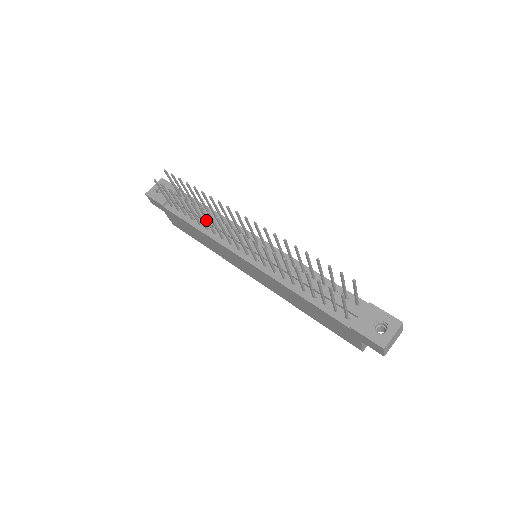
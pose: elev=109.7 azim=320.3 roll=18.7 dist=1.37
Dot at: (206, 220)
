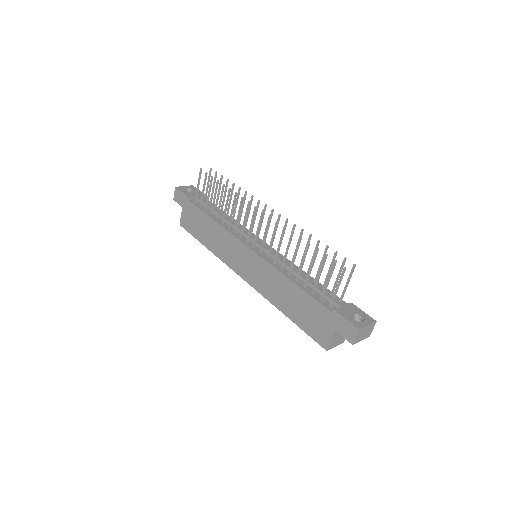
Dot at: (232, 209)
